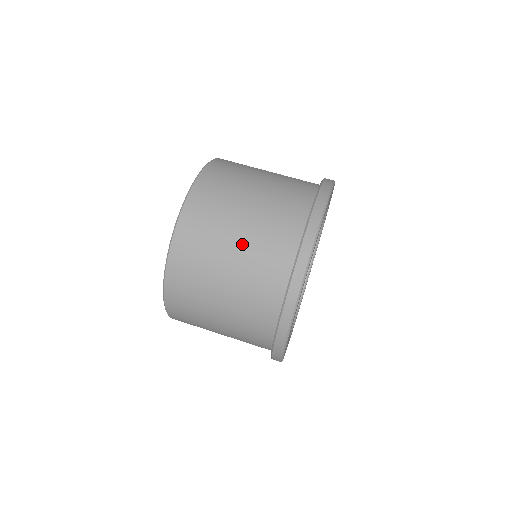
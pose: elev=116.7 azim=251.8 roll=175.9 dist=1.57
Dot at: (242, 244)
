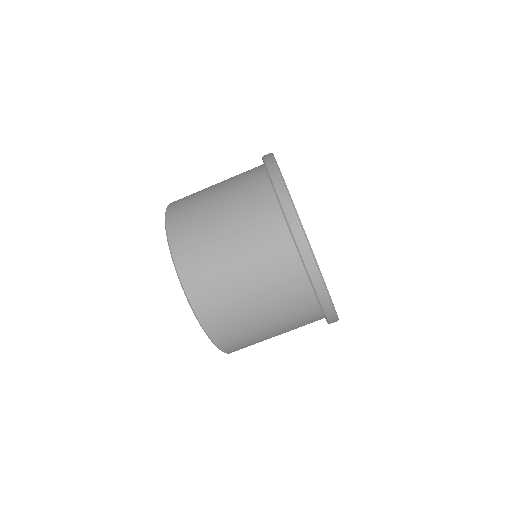
Dot at: (244, 261)
